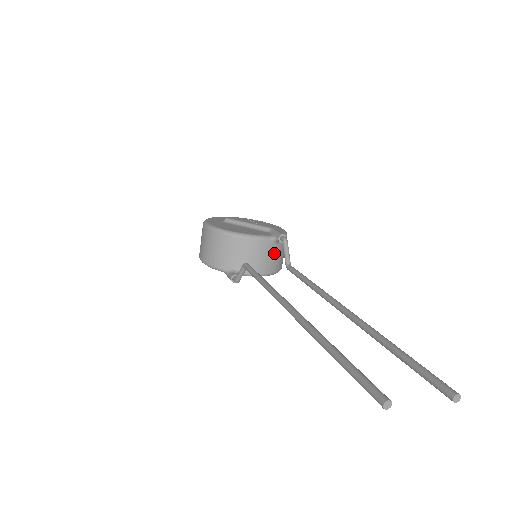
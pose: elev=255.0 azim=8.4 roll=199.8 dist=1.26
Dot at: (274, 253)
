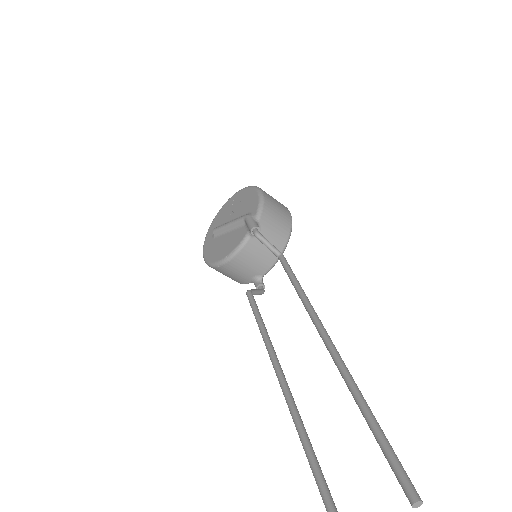
Dot at: (266, 238)
